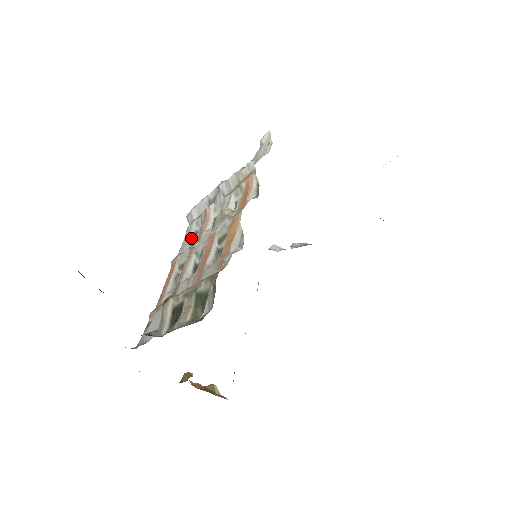
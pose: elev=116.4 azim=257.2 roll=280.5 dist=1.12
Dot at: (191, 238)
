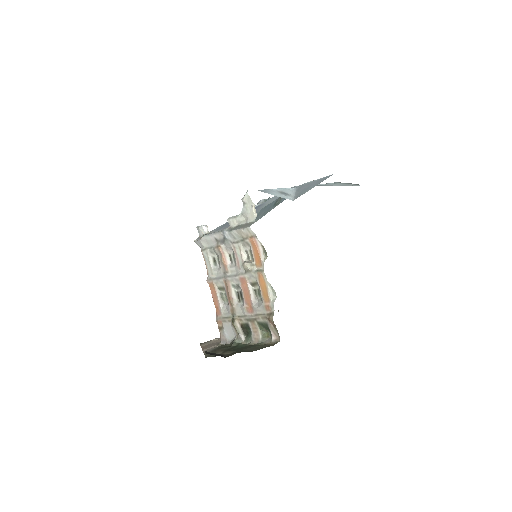
Dot at: (213, 264)
